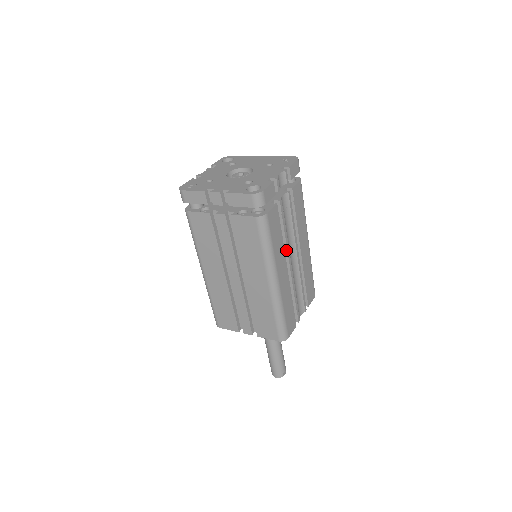
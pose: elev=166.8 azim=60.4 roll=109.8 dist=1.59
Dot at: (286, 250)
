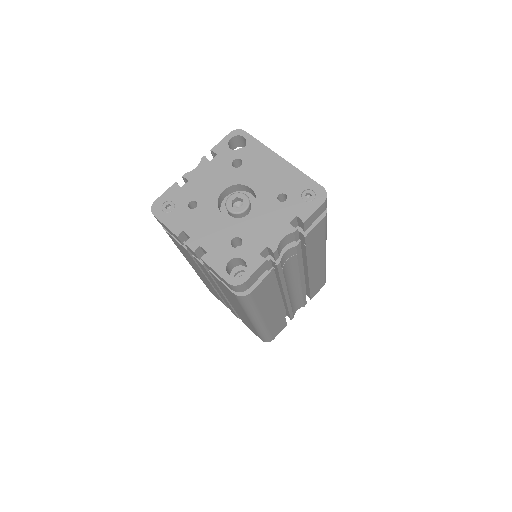
Dot at: (282, 290)
